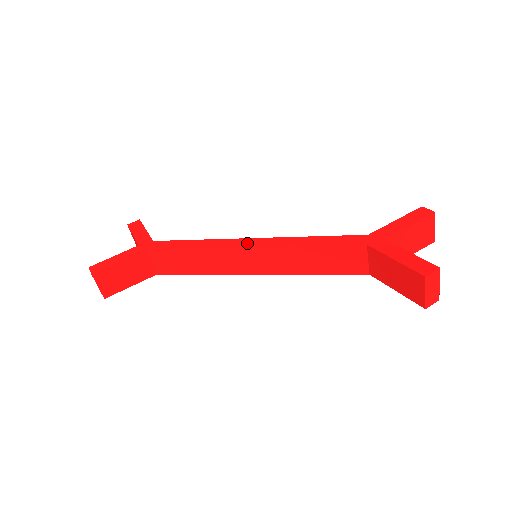
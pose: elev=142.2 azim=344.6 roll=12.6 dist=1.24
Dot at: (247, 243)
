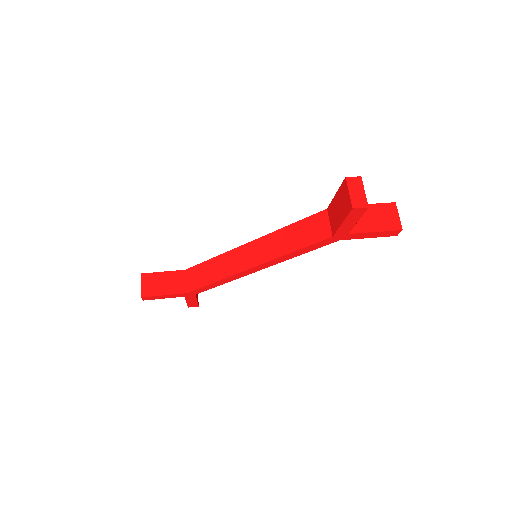
Dot at: occluded
